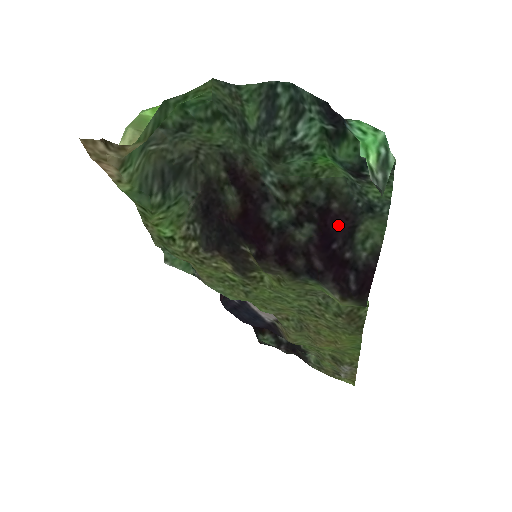
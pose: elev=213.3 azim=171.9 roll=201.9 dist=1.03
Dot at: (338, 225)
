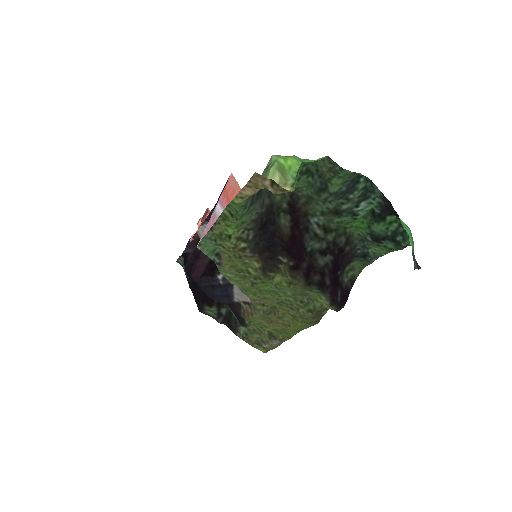
Dot at: (343, 260)
